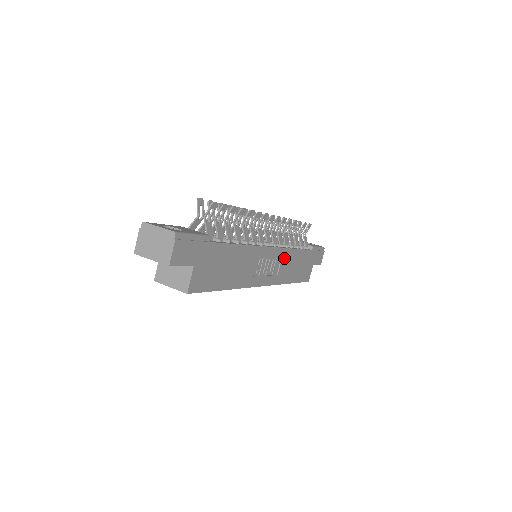
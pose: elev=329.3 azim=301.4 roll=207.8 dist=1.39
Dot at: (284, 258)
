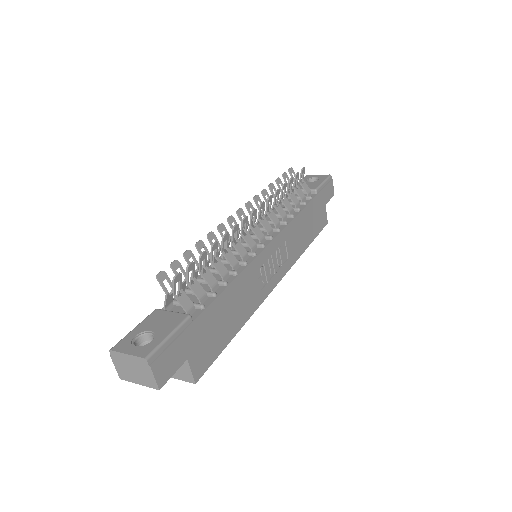
Dot at: (288, 237)
